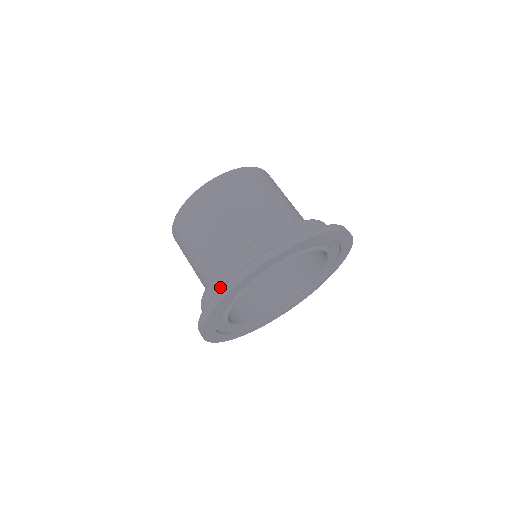
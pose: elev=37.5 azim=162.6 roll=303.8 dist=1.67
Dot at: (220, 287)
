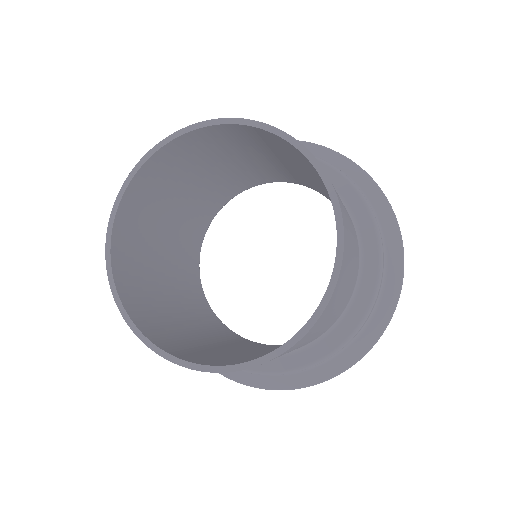
Dot at: (296, 372)
